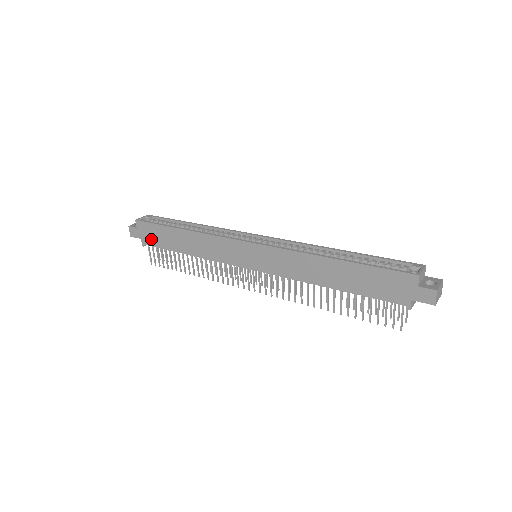
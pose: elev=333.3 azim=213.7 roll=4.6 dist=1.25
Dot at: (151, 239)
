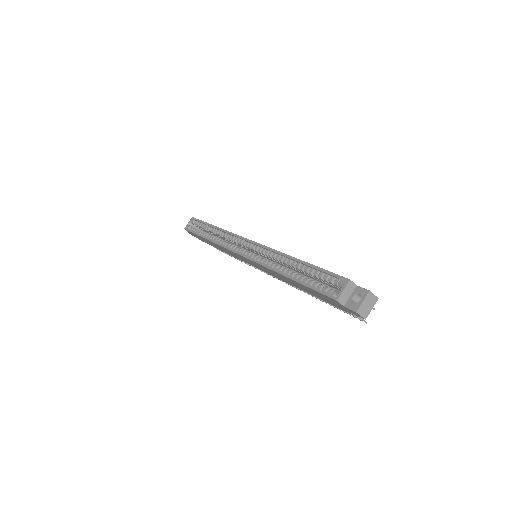
Dot at: occluded
